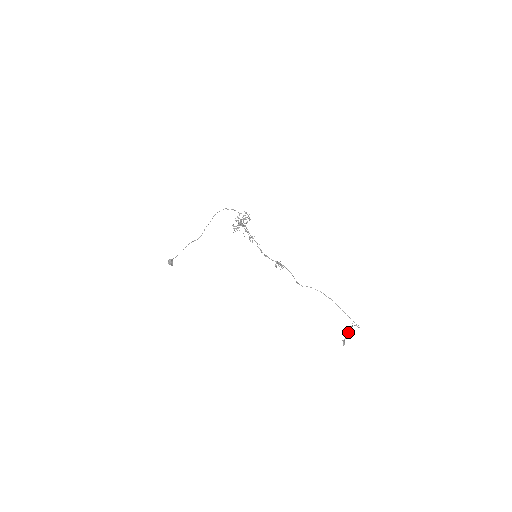
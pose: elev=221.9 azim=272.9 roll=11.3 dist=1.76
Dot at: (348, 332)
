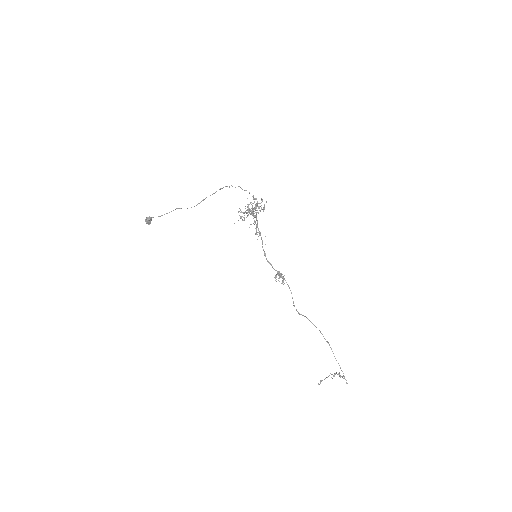
Dot at: (331, 377)
